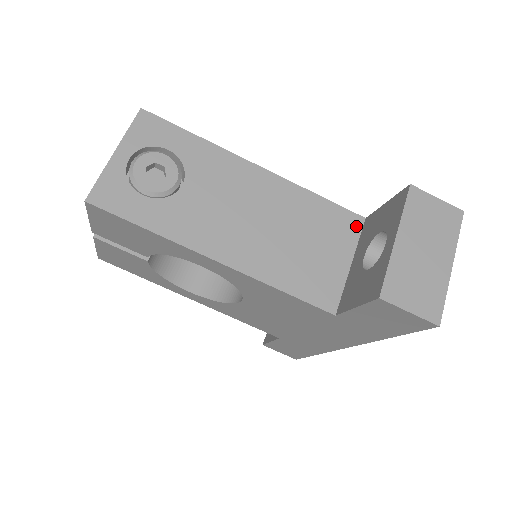
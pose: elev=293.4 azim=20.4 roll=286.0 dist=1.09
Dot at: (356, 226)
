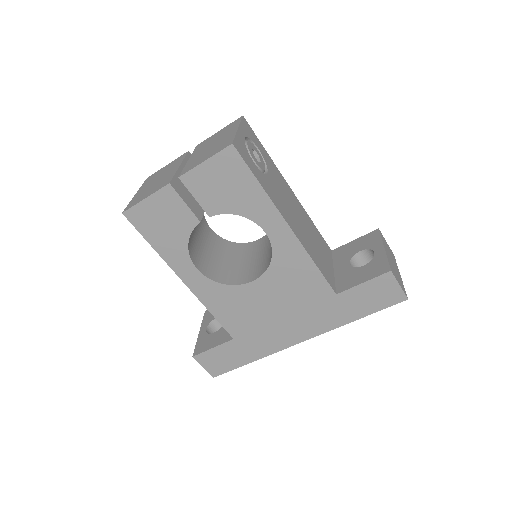
Dot at: (330, 252)
